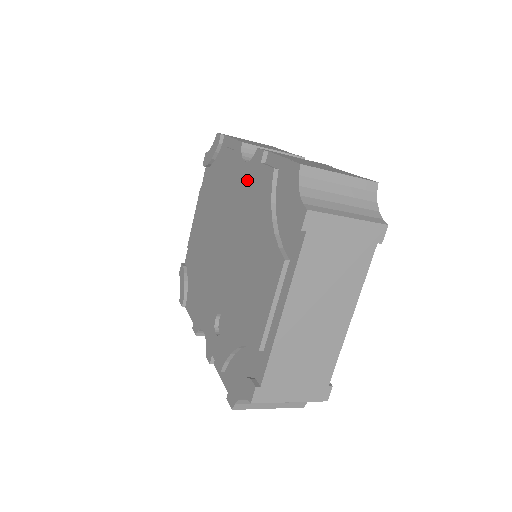
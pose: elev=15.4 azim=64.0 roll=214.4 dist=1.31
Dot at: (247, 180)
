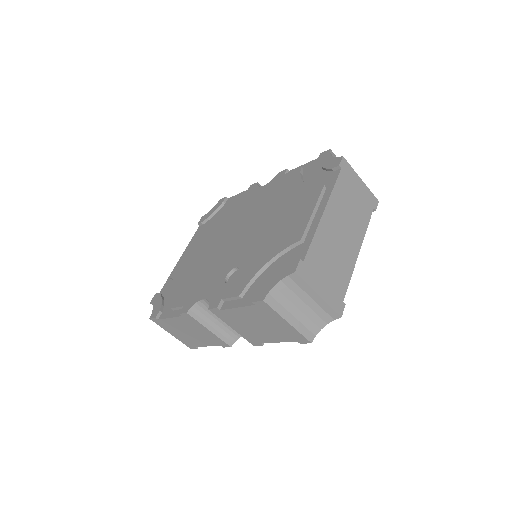
Dot at: (268, 189)
